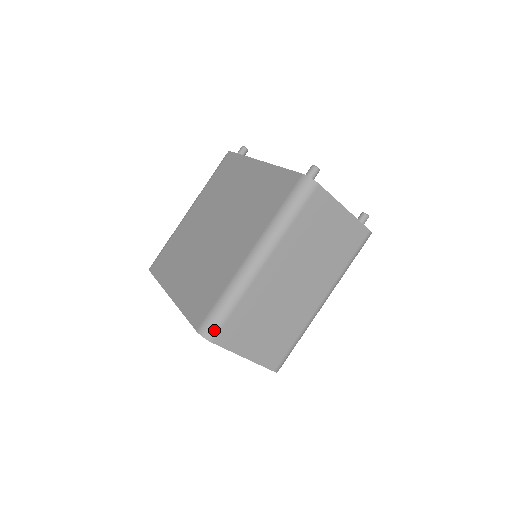
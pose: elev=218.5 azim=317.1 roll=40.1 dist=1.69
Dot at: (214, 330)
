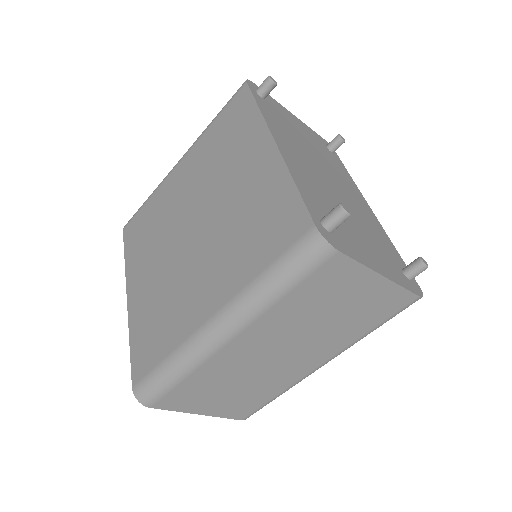
Dot at: (152, 397)
